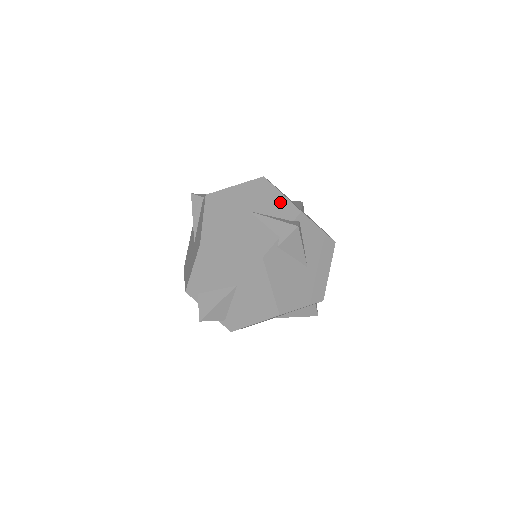
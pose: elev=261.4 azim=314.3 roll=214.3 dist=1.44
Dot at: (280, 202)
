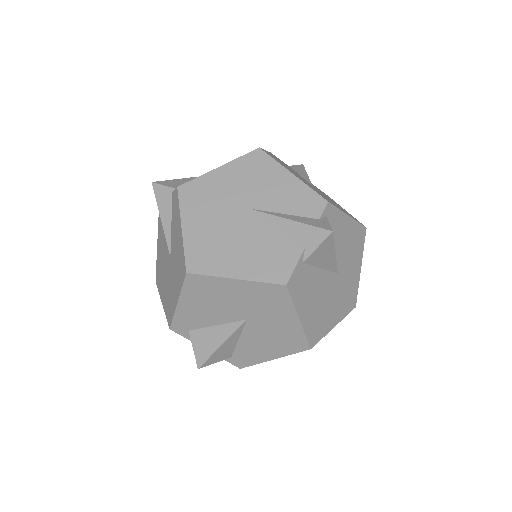
Dot at: (293, 189)
